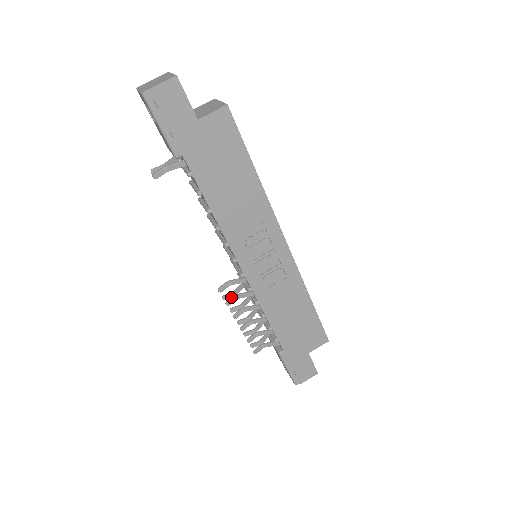
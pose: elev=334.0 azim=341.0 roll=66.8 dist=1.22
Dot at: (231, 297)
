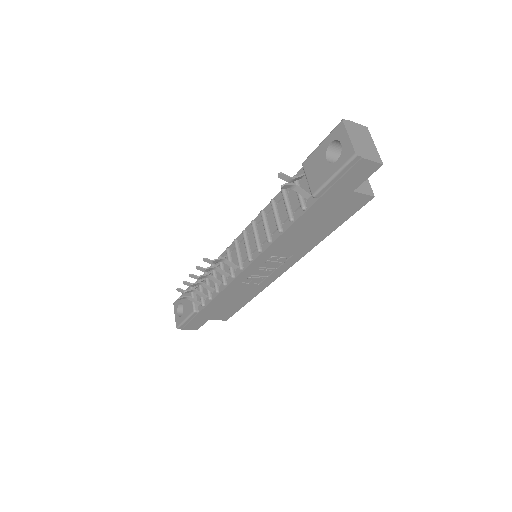
Dot at: (213, 266)
